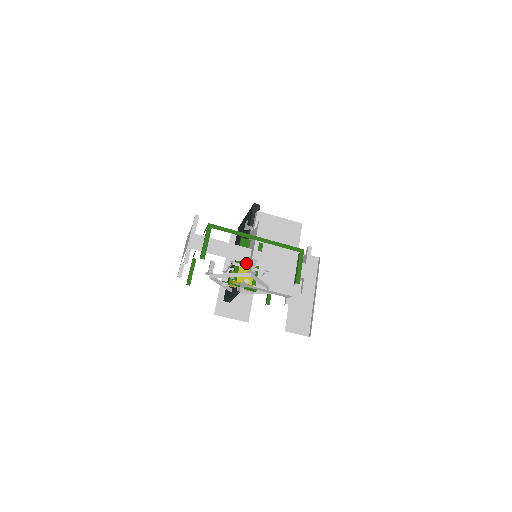
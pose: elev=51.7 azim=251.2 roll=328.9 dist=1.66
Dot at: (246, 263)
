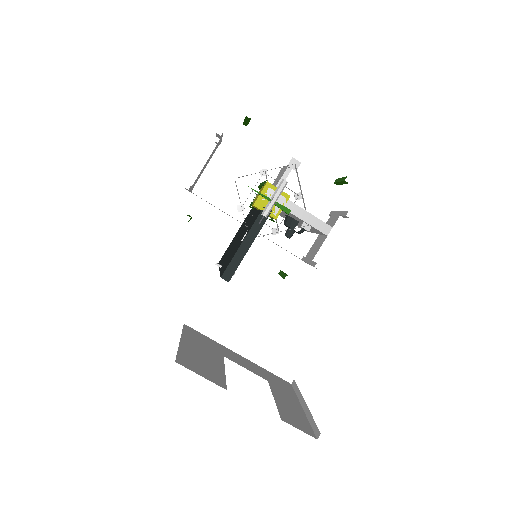
Dot at: occluded
